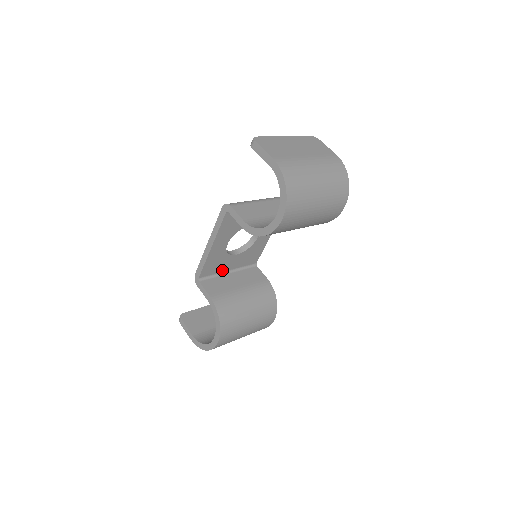
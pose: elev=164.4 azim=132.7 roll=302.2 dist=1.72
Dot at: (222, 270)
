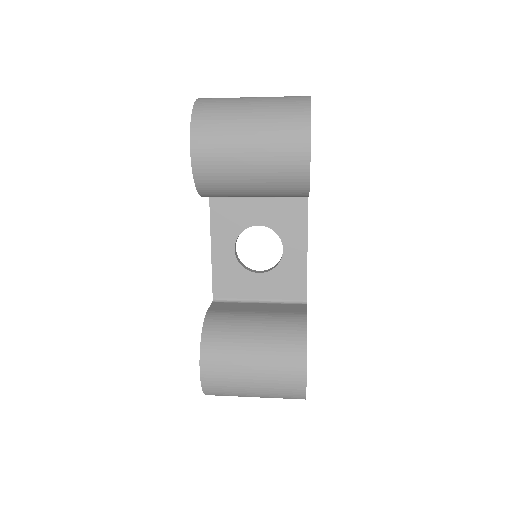
Dot at: (247, 296)
